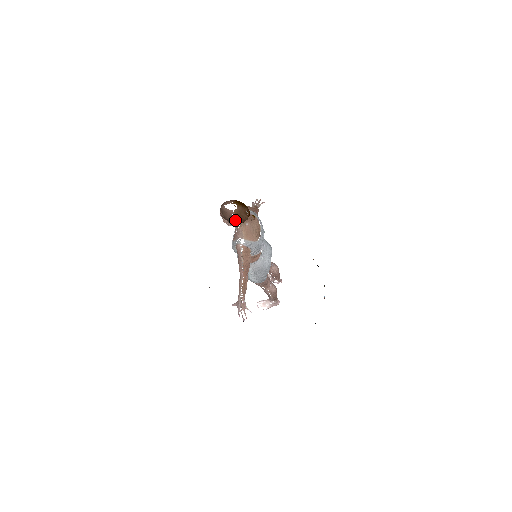
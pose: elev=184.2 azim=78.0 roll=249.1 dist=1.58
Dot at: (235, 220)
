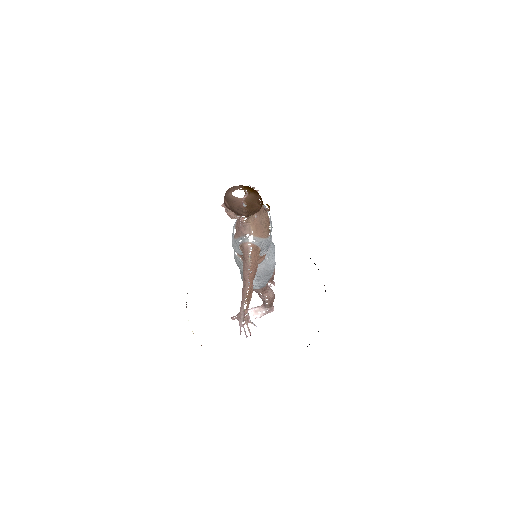
Dot at: (245, 211)
